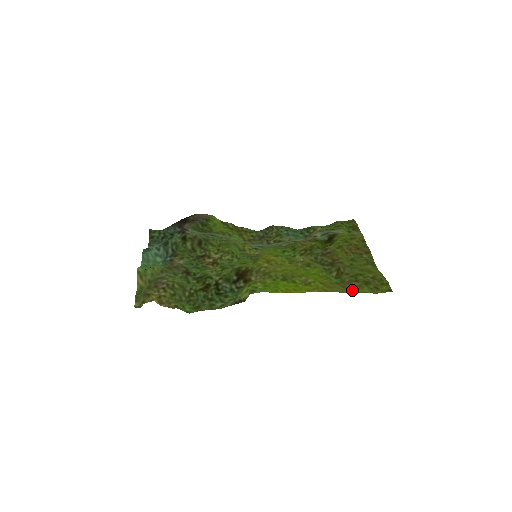
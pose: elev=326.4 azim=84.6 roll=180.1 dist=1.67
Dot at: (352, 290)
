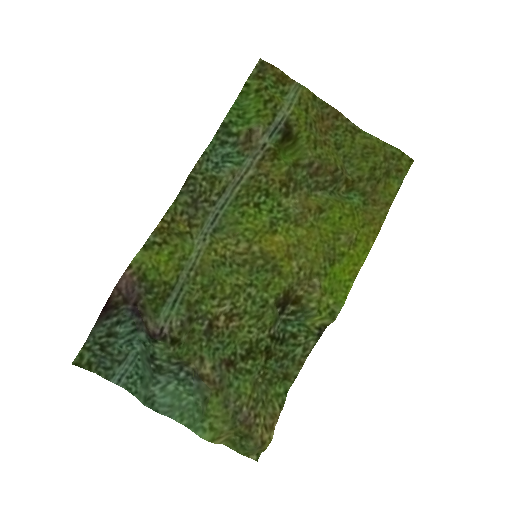
Dot at: (386, 199)
